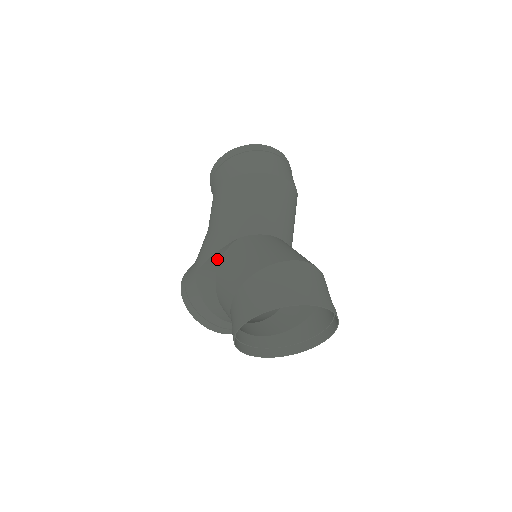
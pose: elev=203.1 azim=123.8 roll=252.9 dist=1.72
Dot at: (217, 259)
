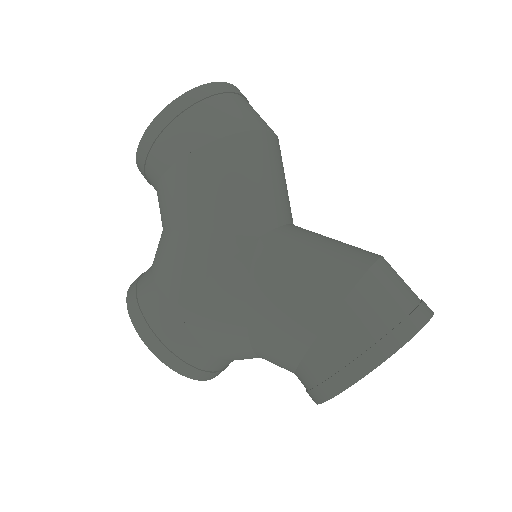
Dot at: (236, 278)
